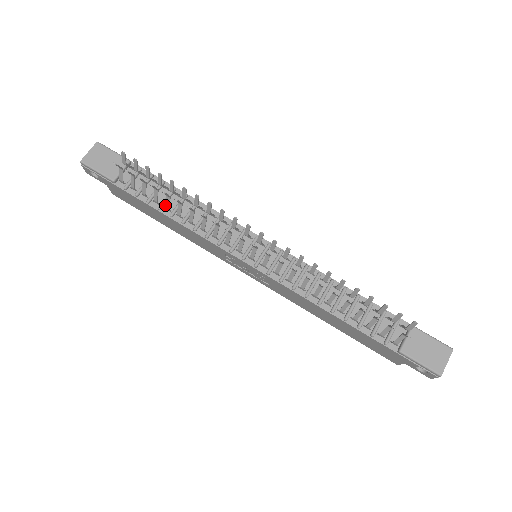
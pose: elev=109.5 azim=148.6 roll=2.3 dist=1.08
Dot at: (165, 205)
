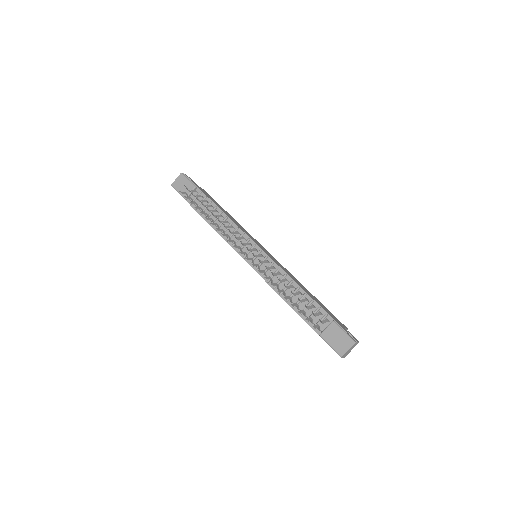
Dot at: occluded
